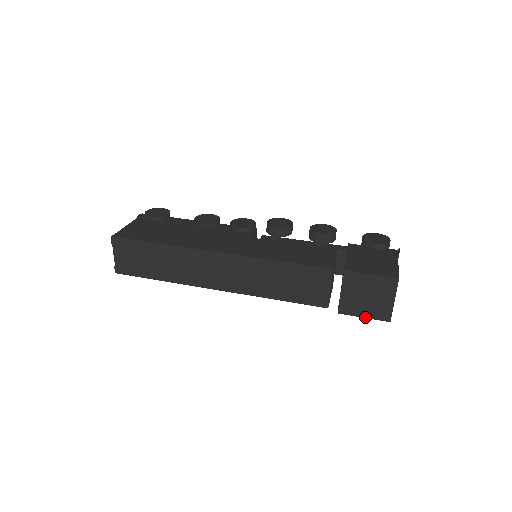
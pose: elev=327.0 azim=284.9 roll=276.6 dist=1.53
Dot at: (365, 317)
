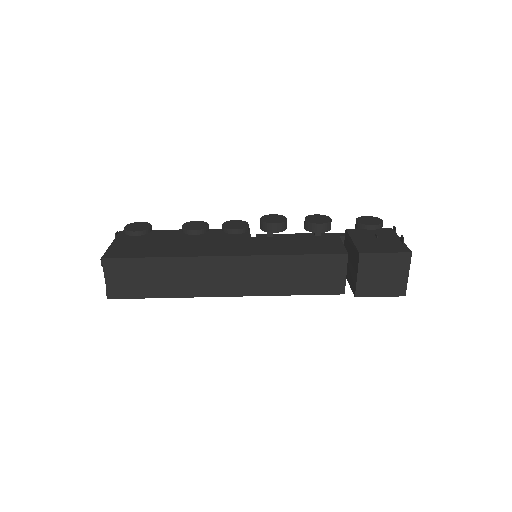
Dot at: (382, 296)
